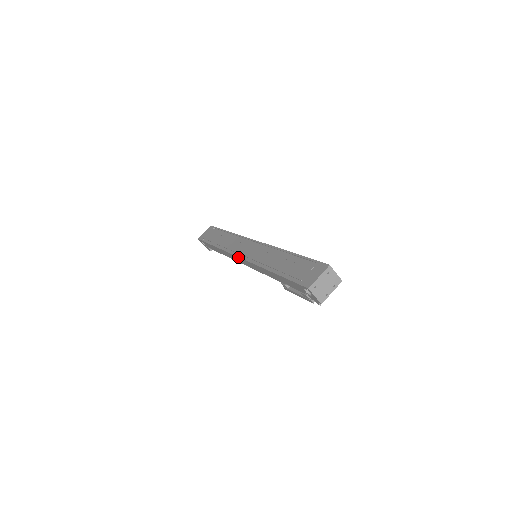
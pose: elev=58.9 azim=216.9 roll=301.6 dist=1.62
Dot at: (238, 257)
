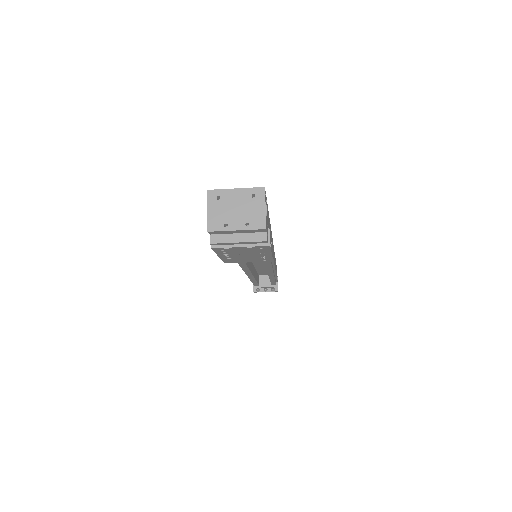
Dot at: occluded
